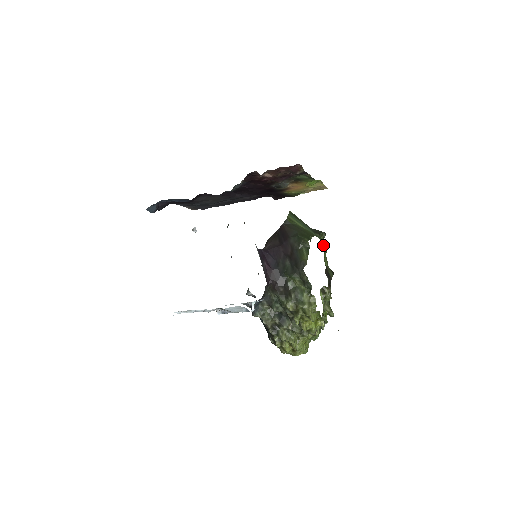
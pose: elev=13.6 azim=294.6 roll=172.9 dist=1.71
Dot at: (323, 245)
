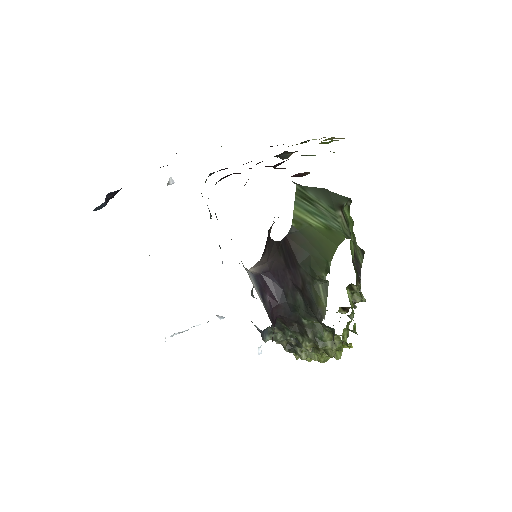
Dot at: (348, 223)
